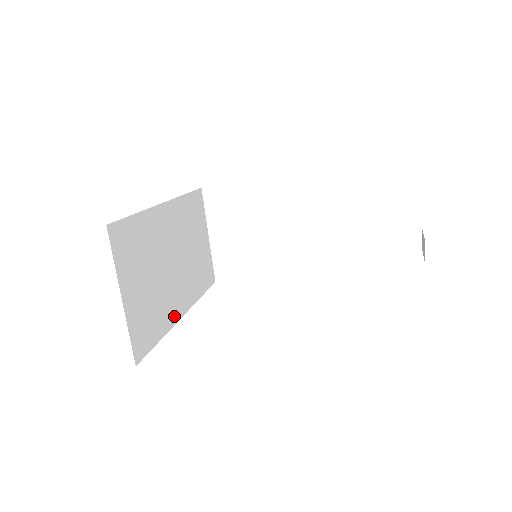
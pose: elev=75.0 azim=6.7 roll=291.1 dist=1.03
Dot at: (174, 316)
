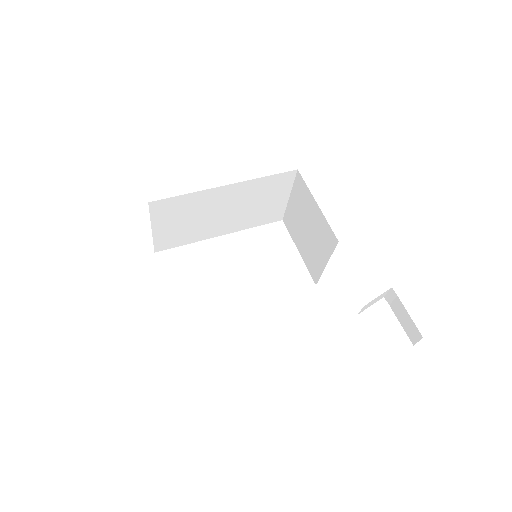
Dot at: (208, 236)
